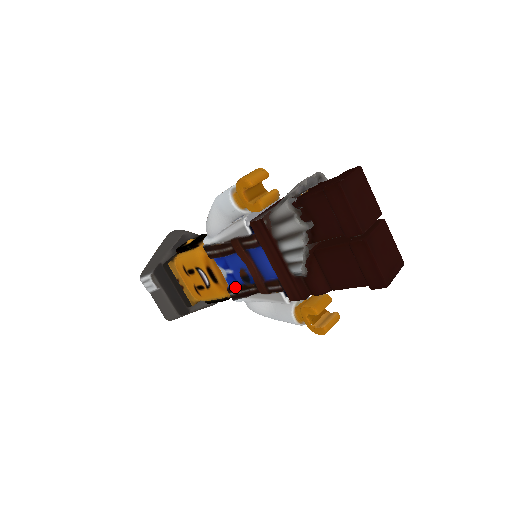
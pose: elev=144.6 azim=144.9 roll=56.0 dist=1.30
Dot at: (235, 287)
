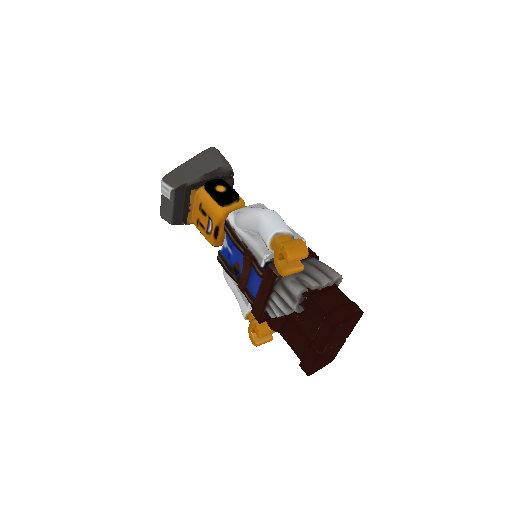
Dot at: (225, 260)
